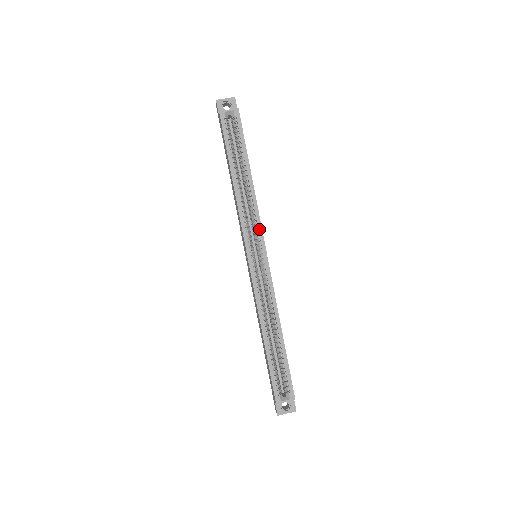
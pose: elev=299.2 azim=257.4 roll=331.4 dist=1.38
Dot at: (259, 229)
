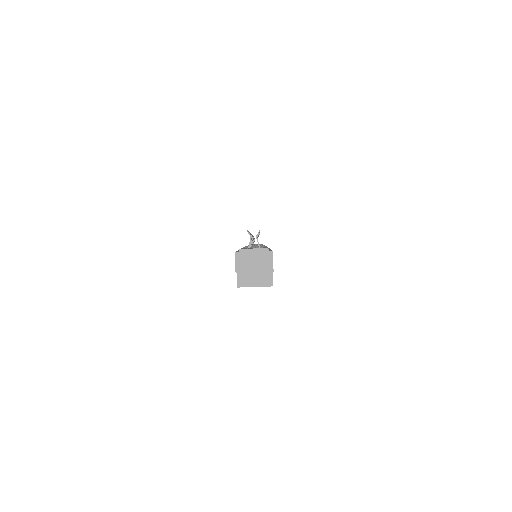
Dot at: occluded
